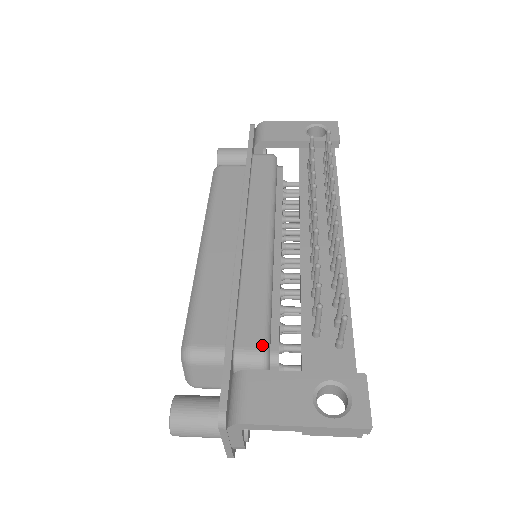
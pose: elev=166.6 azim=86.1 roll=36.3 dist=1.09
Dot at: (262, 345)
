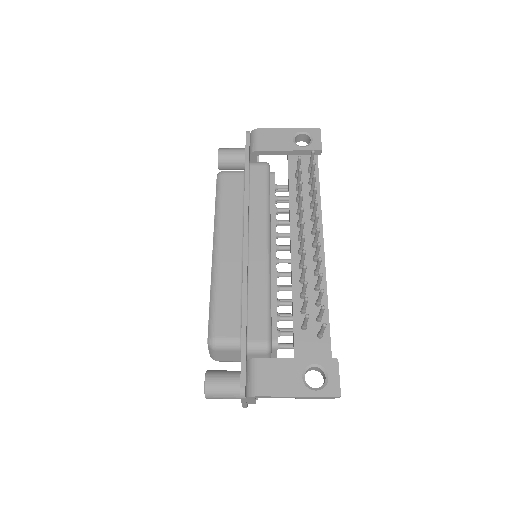
Dot at: (266, 338)
